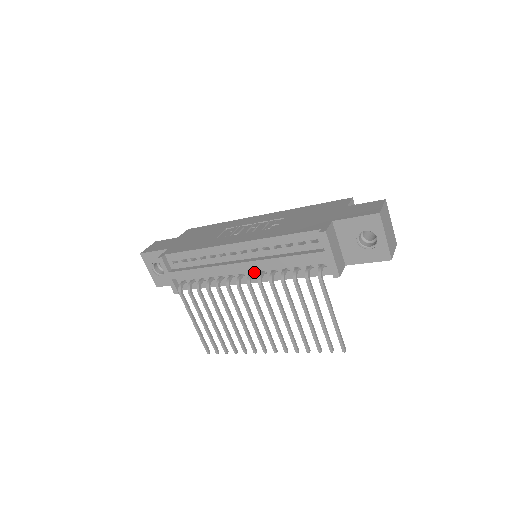
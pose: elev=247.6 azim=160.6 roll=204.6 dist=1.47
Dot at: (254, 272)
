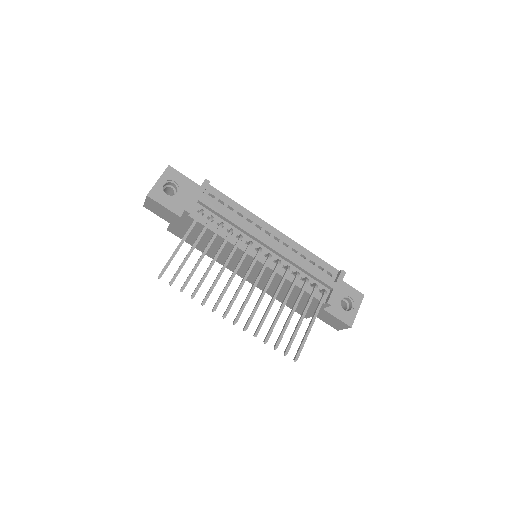
Dot at: occluded
